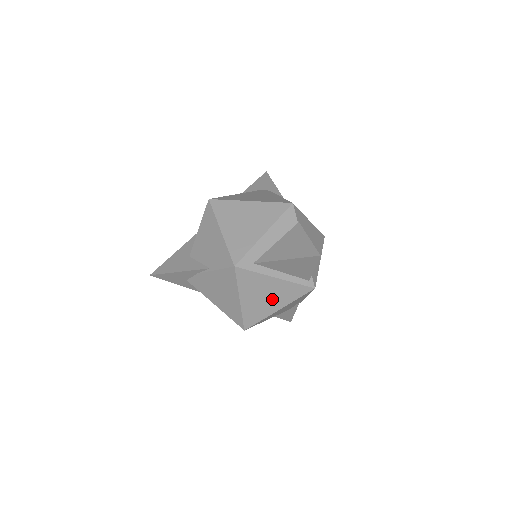
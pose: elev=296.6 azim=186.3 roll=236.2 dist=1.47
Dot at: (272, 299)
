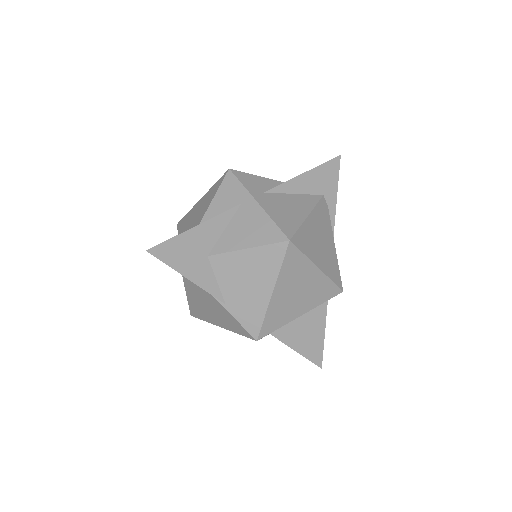
Dot at: occluded
